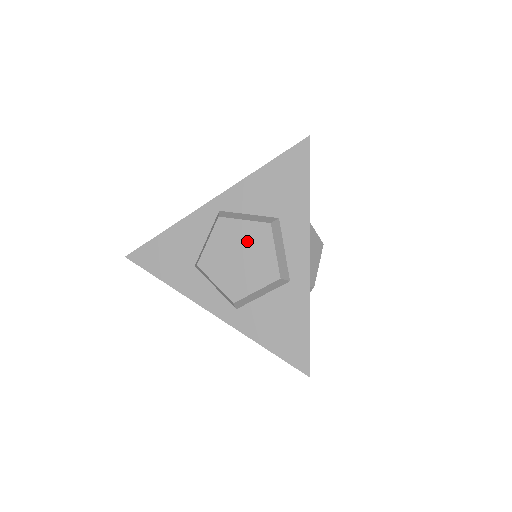
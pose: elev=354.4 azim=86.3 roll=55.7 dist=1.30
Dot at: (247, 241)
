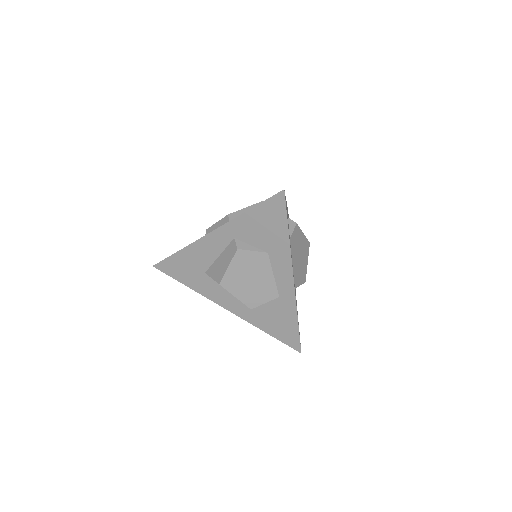
Dot at: occluded
